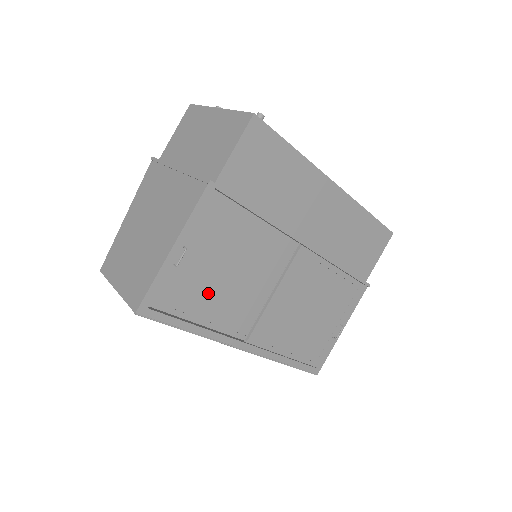
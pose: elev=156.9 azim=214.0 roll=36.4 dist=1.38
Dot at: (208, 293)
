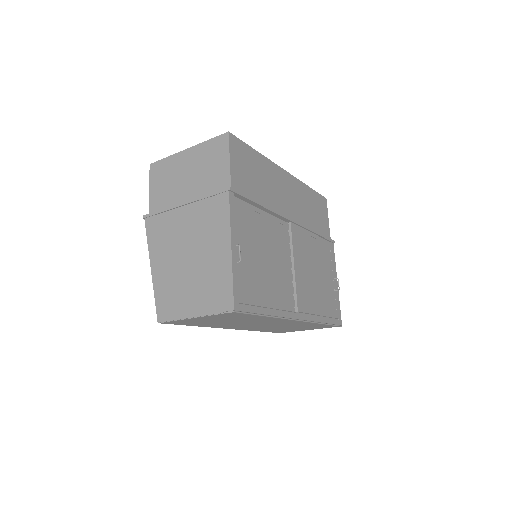
Dot at: (261, 280)
